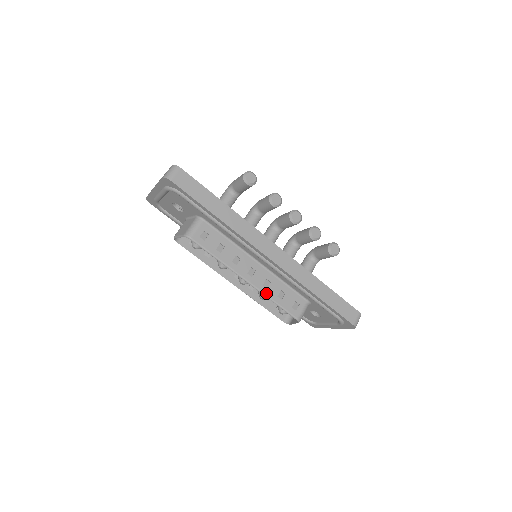
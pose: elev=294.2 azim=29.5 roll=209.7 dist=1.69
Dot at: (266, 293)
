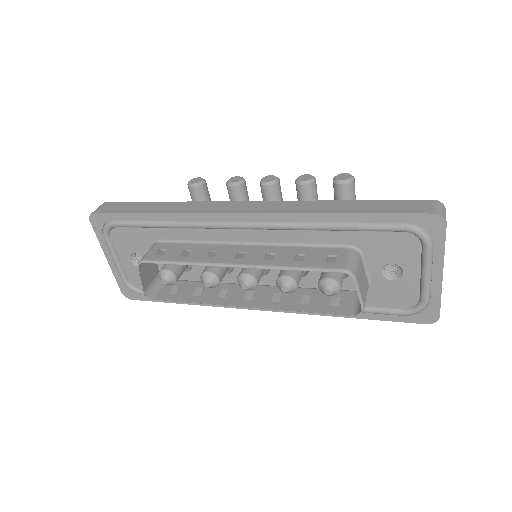
Dot at: (272, 264)
